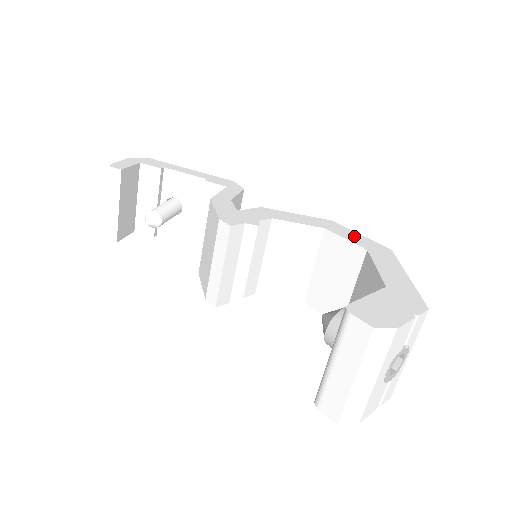
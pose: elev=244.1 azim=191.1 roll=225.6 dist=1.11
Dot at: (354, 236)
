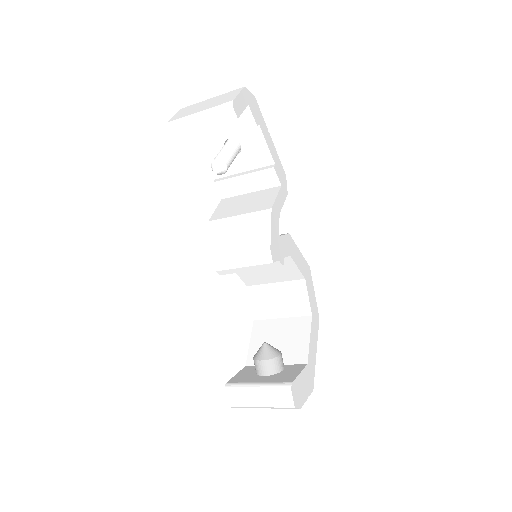
Dot at: (312, 295)
